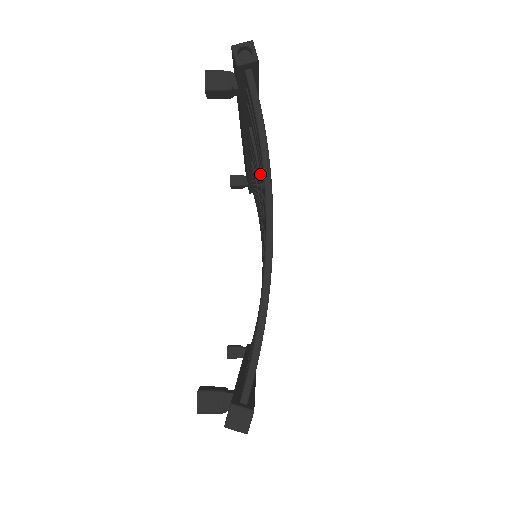
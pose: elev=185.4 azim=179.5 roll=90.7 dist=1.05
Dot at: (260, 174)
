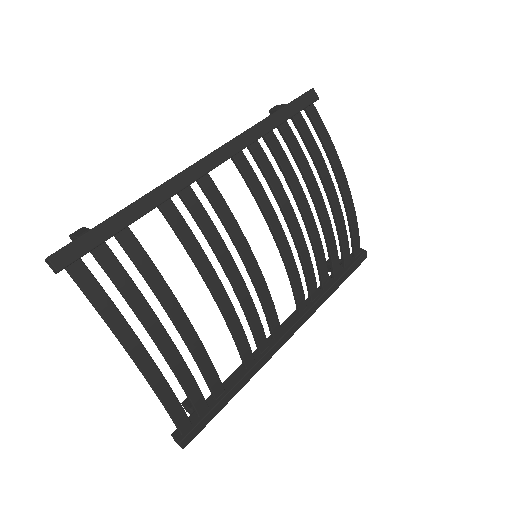
Dot at: (157, 278)
